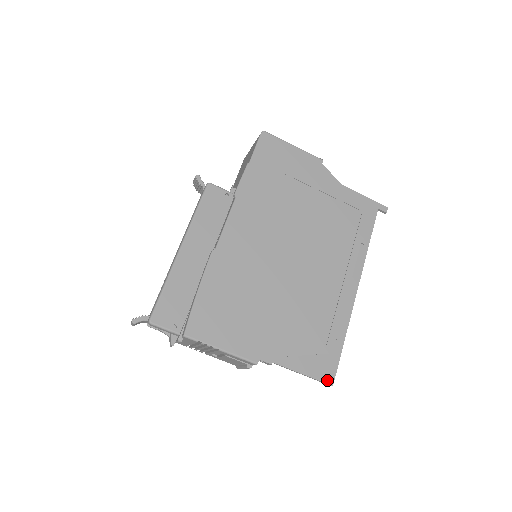
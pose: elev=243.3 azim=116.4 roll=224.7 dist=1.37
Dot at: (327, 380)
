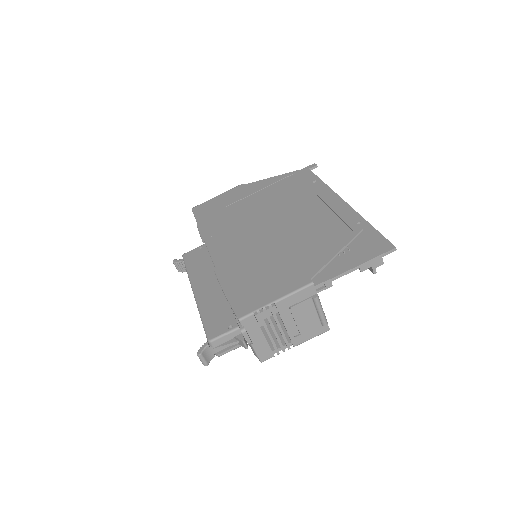
Dot at: (386, 249)
